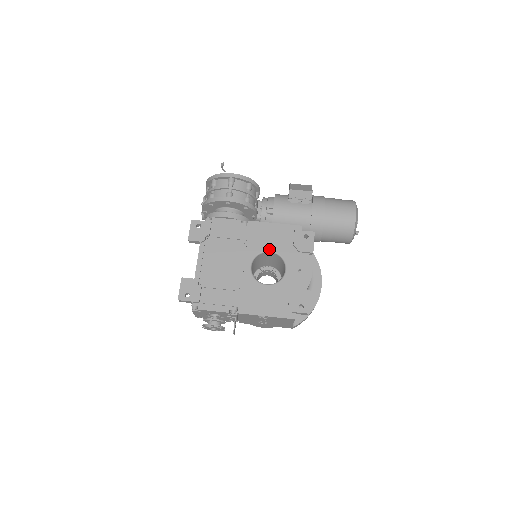
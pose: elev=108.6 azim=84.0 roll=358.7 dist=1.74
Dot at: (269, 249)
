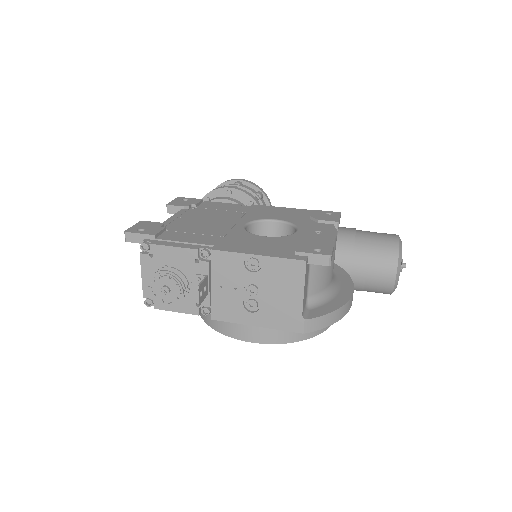
Dot at: (275, 218)
